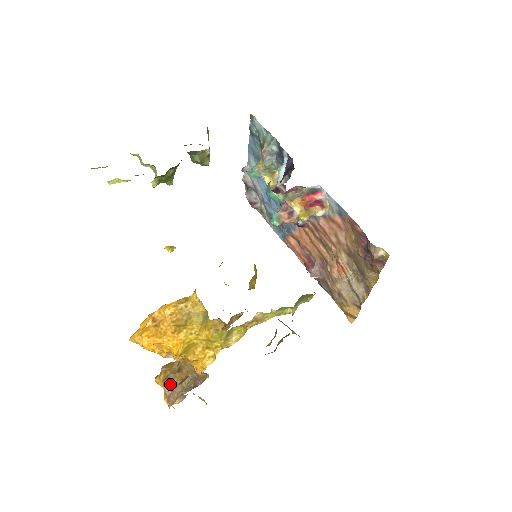
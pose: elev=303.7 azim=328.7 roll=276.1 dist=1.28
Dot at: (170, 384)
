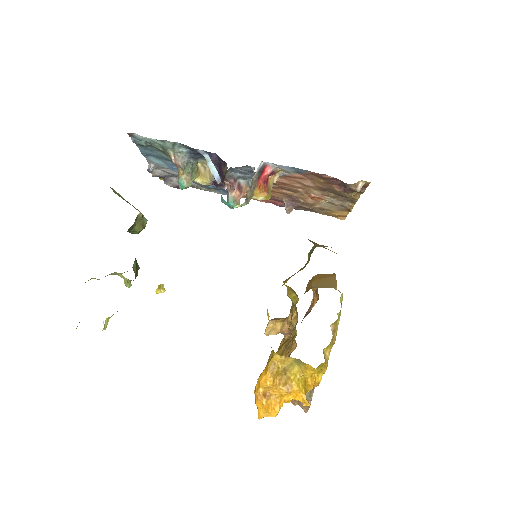
Dot at: occluded
